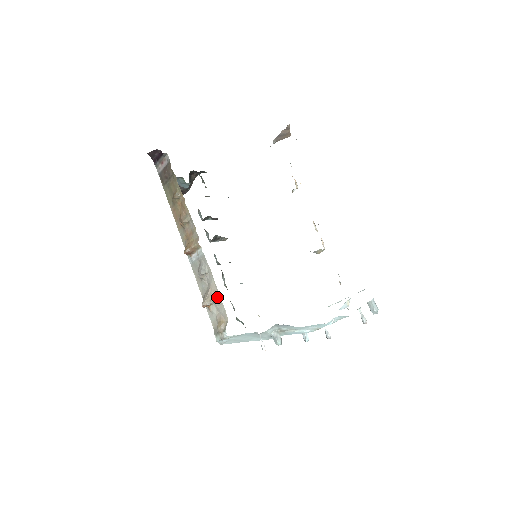
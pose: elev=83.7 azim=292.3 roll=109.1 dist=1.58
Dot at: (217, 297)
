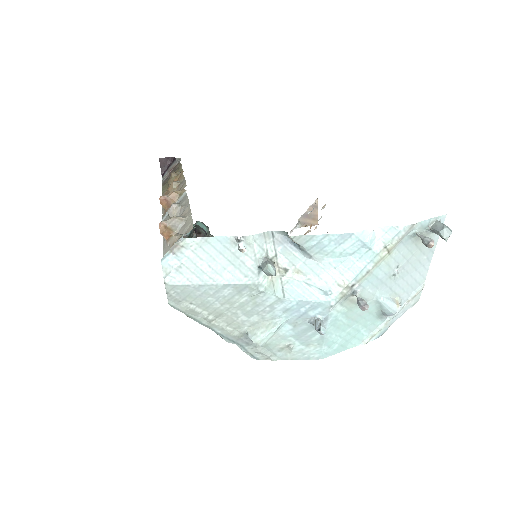
Dot at: (186, 217)
